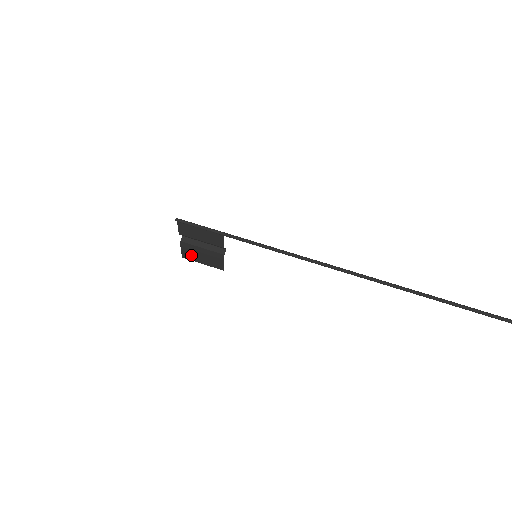
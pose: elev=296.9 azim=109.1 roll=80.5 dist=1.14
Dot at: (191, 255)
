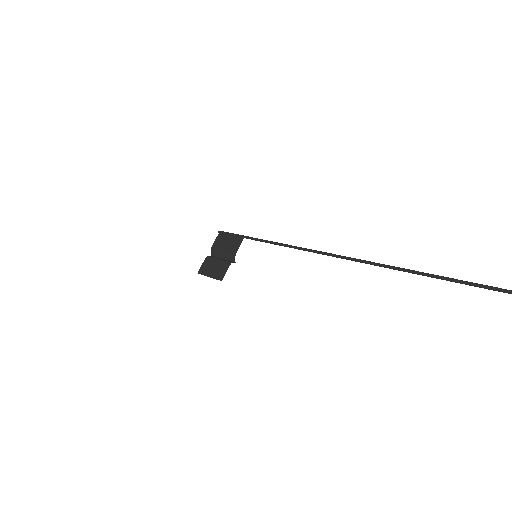
Dot at: (206, 269)
